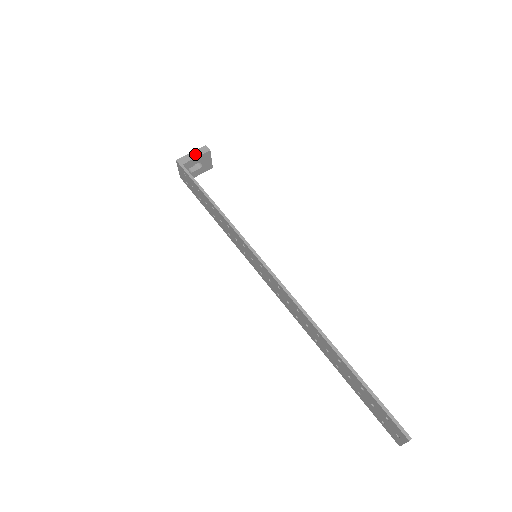
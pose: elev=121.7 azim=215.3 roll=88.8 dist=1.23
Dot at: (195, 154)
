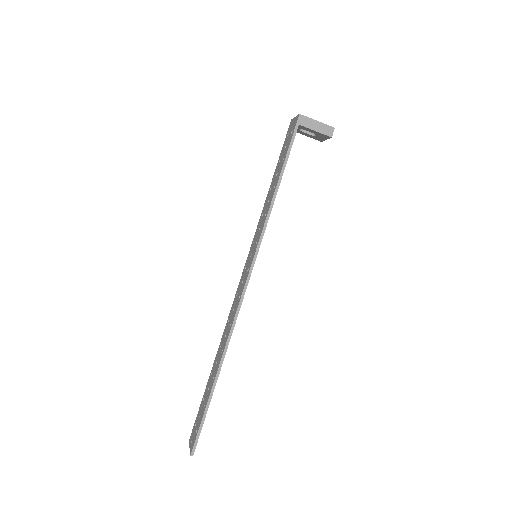
Dot at: (318, 127)
